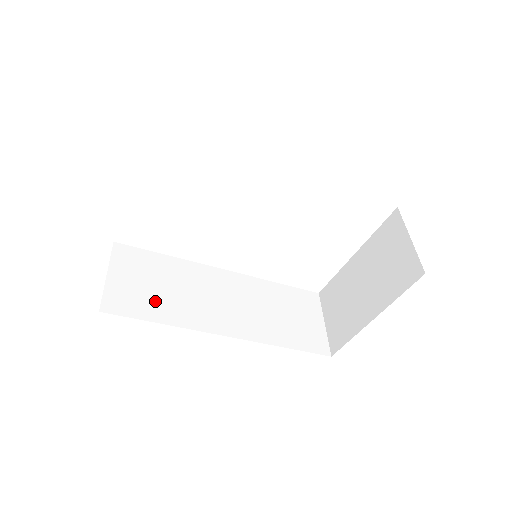
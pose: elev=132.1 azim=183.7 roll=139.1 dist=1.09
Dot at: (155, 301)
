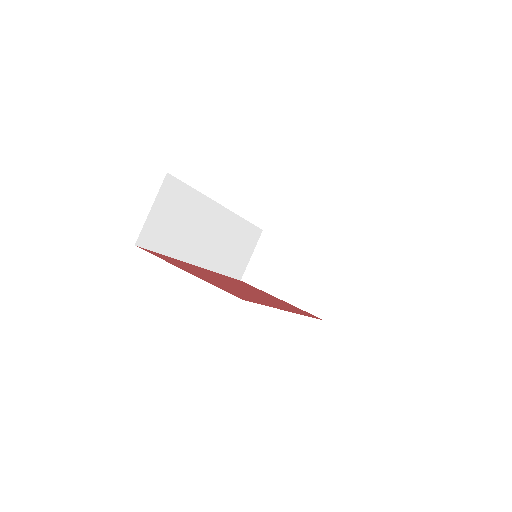
Dot at: (171, 236)
